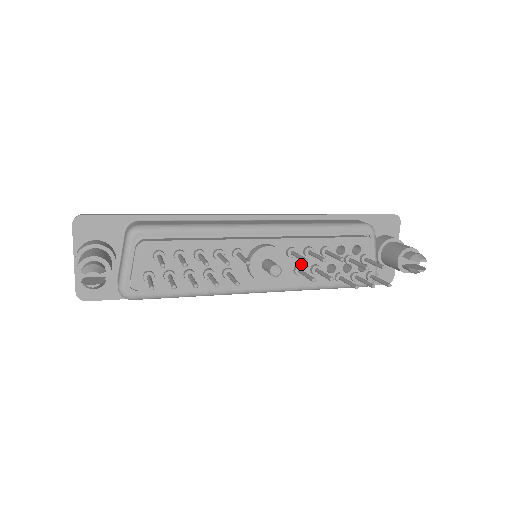
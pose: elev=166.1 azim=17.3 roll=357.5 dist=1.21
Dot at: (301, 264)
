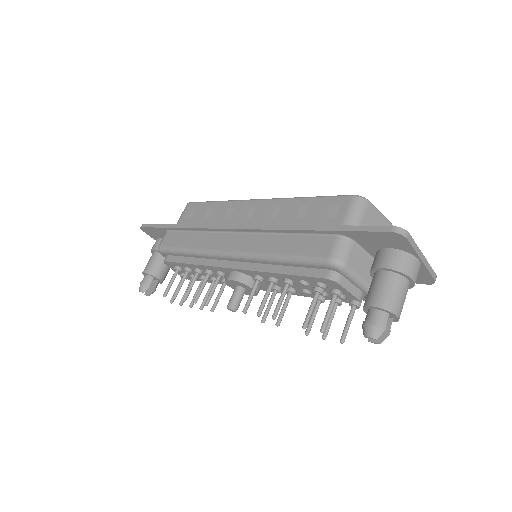
Dot at: (276, 285)
